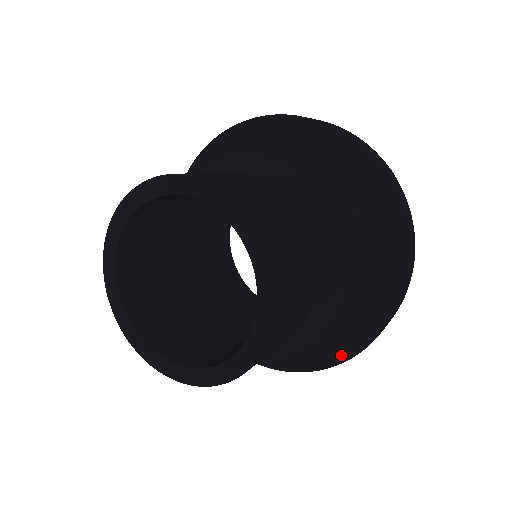
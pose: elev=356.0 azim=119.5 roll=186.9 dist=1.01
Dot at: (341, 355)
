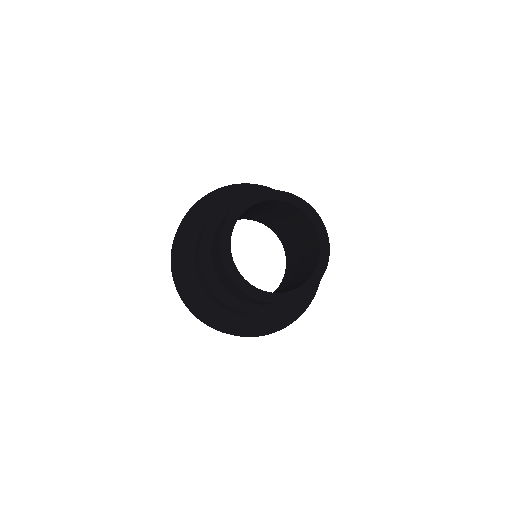
Dot at: (306, 303)
